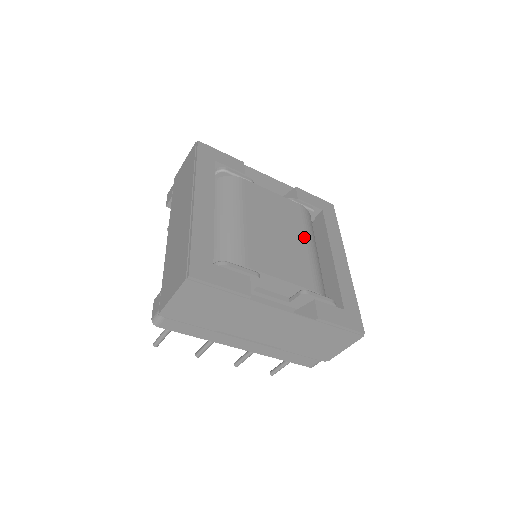
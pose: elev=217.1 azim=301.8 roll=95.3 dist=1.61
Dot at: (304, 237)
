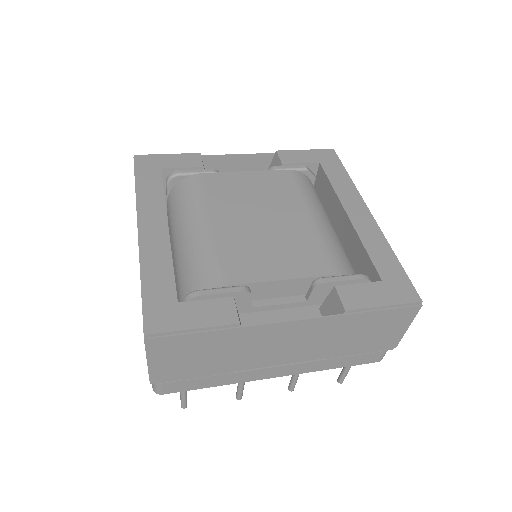
Dot at: (301, 209)
